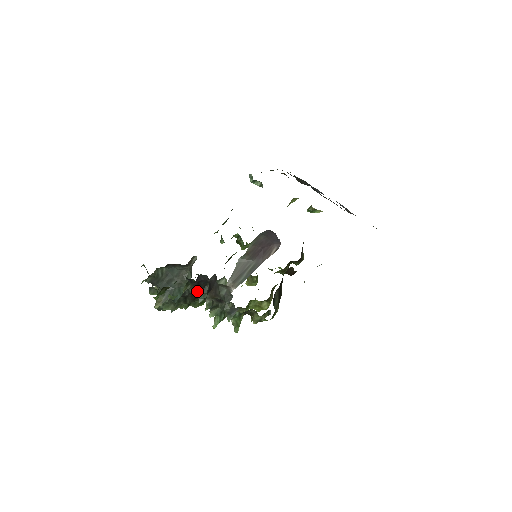
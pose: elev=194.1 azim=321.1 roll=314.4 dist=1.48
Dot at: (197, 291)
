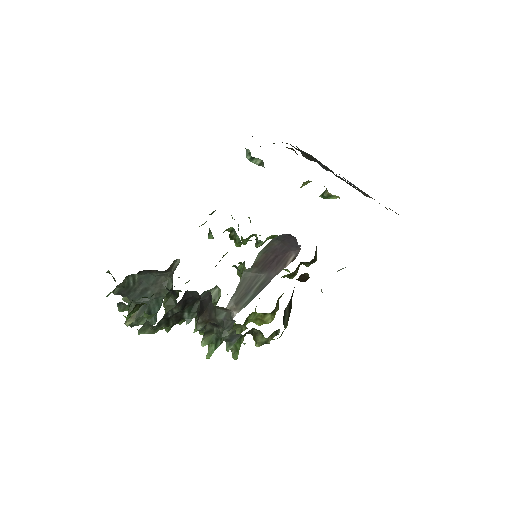
Dot at: (183, 310)
